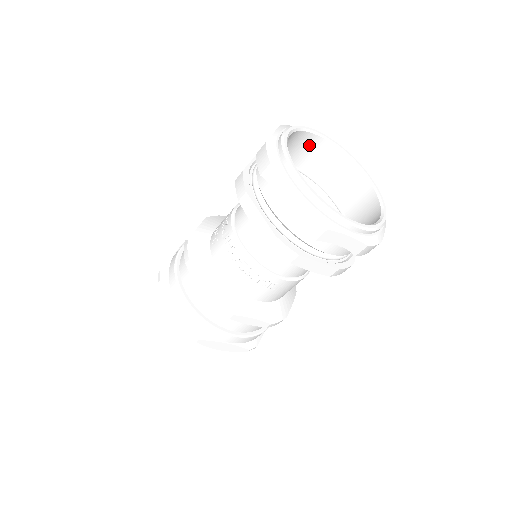
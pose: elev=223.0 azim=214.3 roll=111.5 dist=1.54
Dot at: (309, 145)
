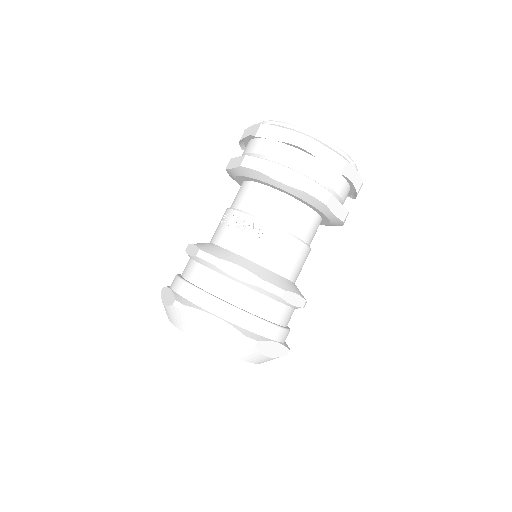
Dot at: occluded
